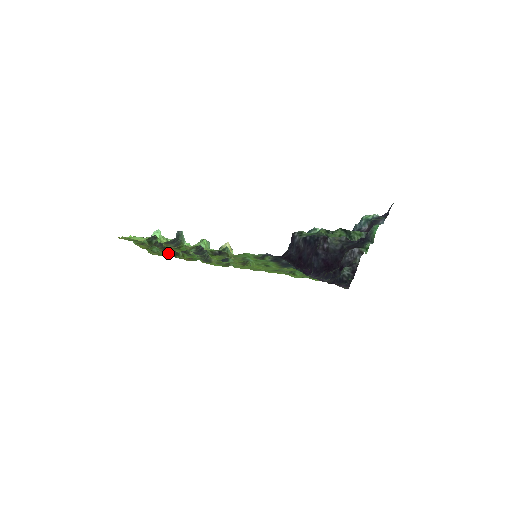
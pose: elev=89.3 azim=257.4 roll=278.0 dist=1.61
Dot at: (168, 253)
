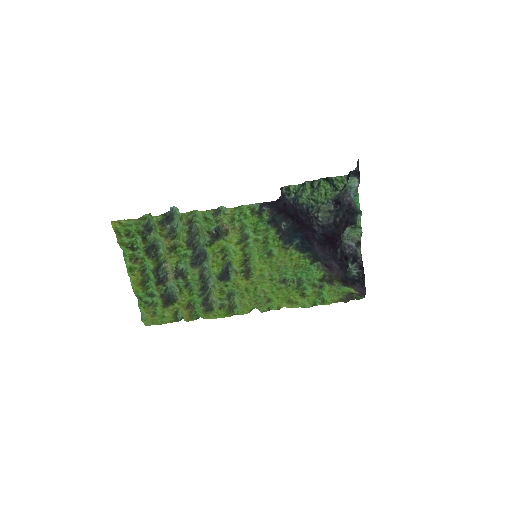
Dot at: (164, 298)
